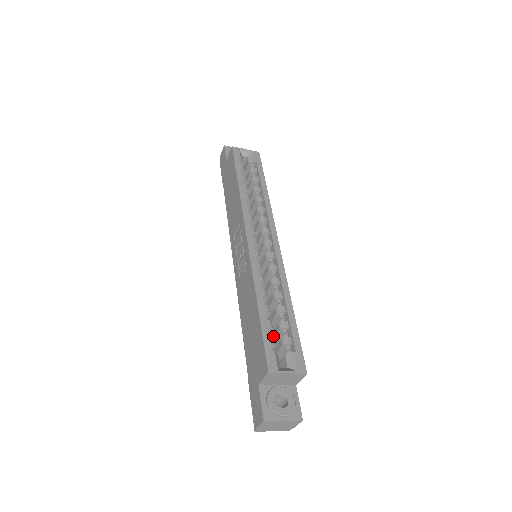
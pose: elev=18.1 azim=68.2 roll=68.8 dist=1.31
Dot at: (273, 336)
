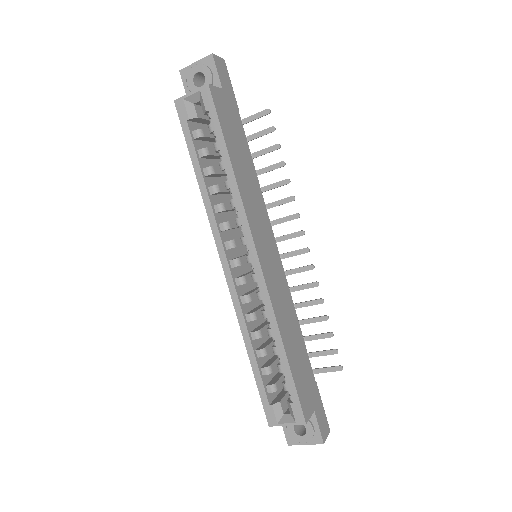
Dot at: occluded
